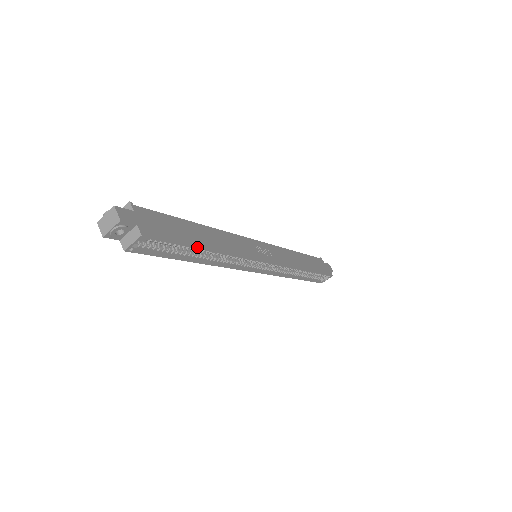
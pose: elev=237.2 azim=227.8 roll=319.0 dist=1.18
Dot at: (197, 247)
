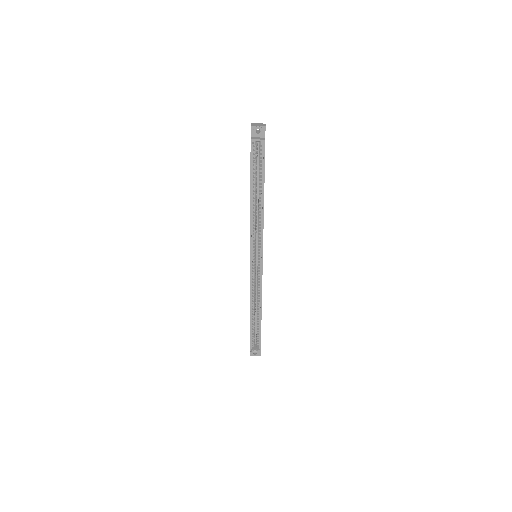
Dot at: occluded
